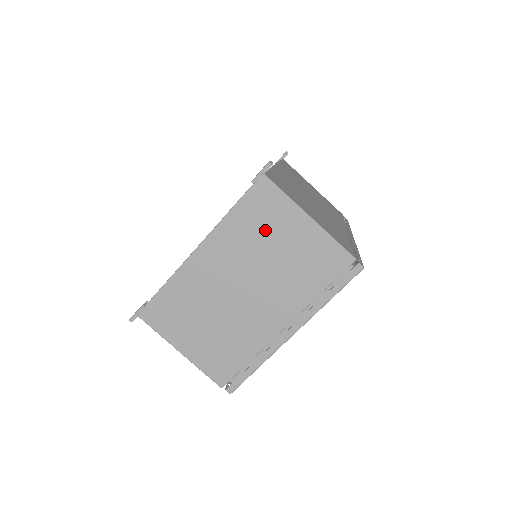
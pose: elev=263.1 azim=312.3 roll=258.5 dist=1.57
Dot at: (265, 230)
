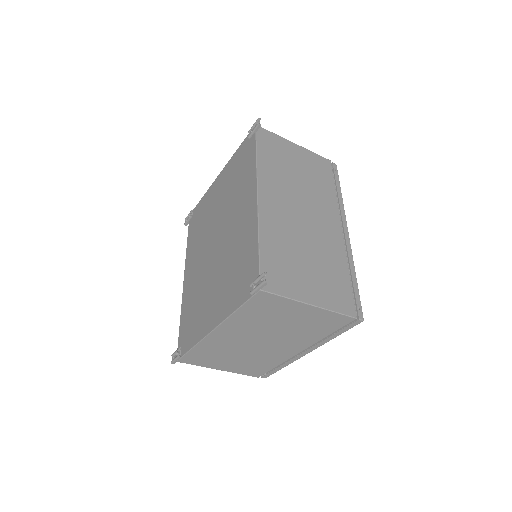
Dot at: (271, 316)
